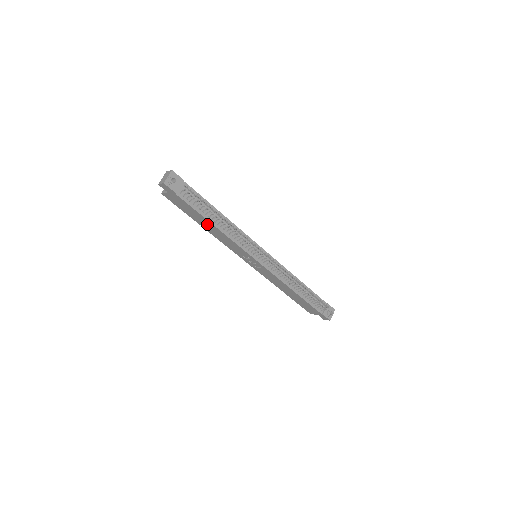
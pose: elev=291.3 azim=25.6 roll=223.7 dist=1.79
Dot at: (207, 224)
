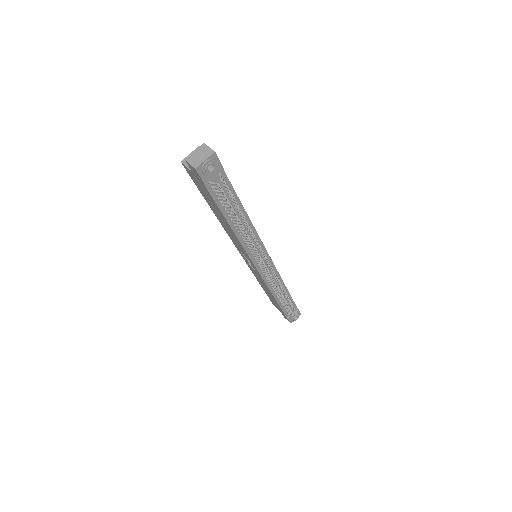
Dot at: (222, 217)
